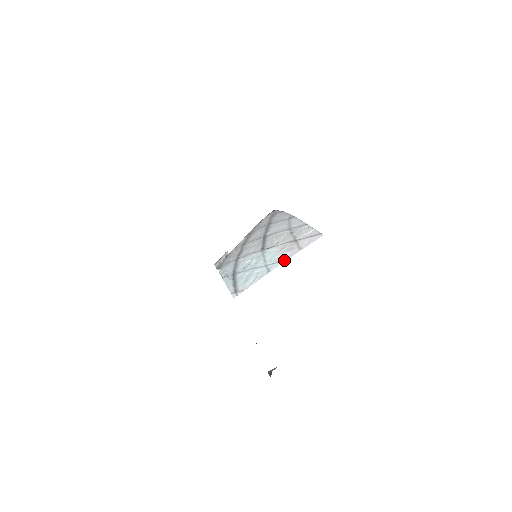
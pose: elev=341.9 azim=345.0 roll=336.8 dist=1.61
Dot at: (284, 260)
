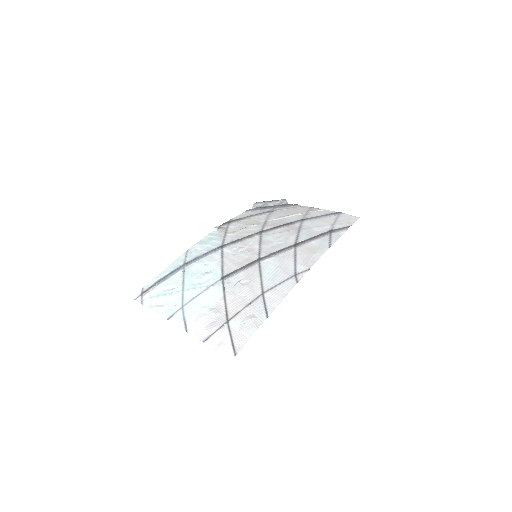
Dot at: (186, 328)
